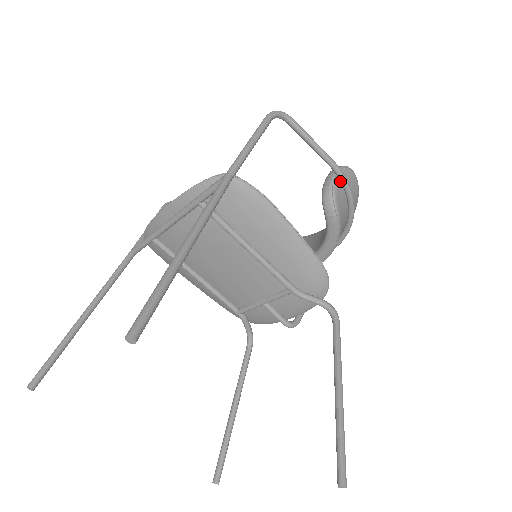
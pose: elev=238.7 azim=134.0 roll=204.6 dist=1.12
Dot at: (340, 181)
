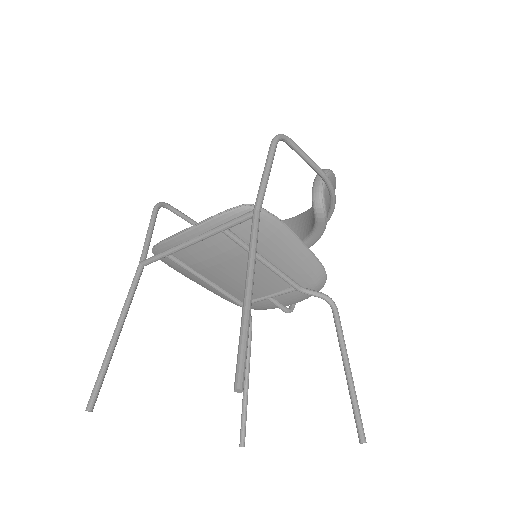
Dot at: (327, 186)
